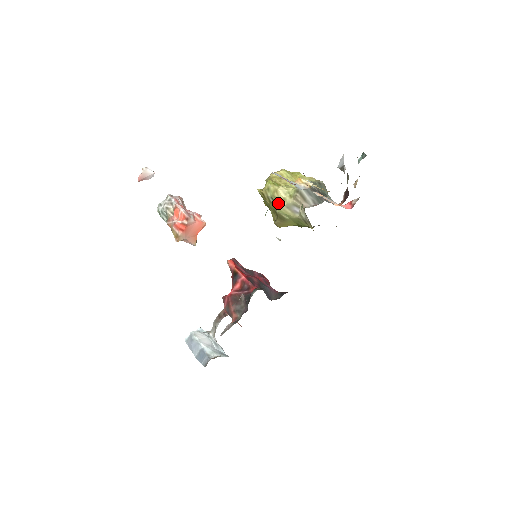
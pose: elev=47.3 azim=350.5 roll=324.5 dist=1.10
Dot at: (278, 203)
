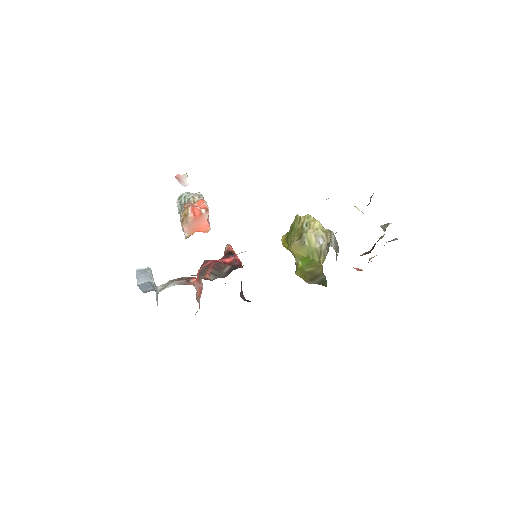
Dot at: (309, 229)
